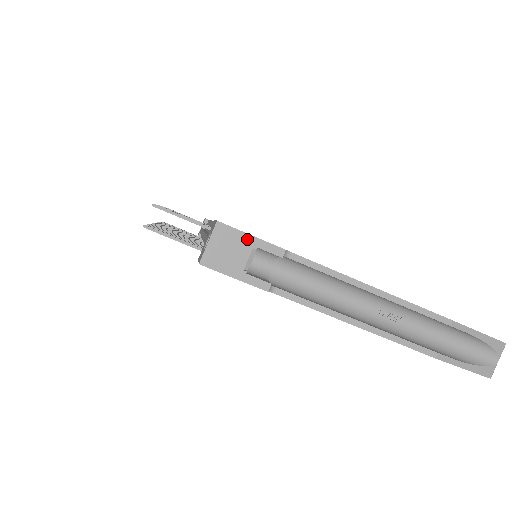
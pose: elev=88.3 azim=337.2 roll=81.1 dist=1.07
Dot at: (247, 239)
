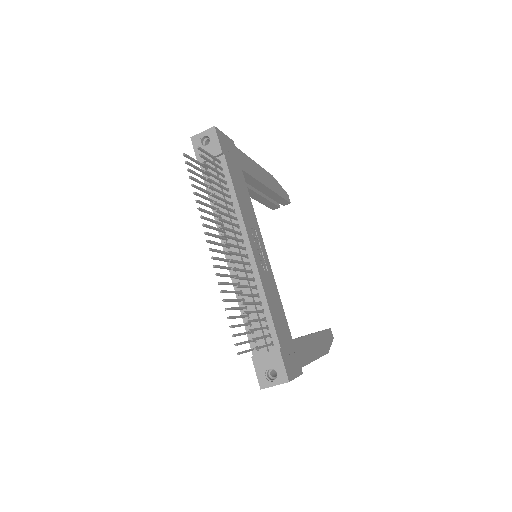
Dot at: occluded
